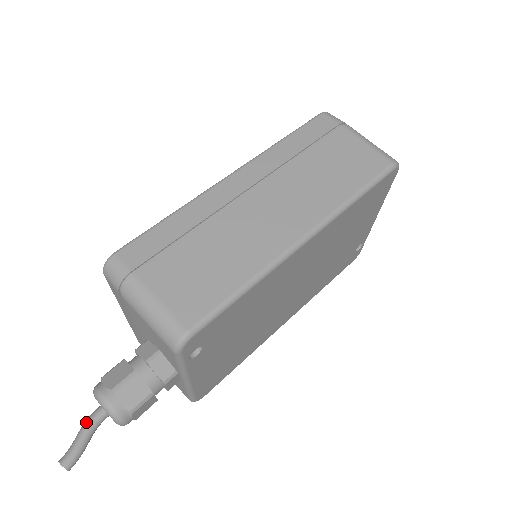
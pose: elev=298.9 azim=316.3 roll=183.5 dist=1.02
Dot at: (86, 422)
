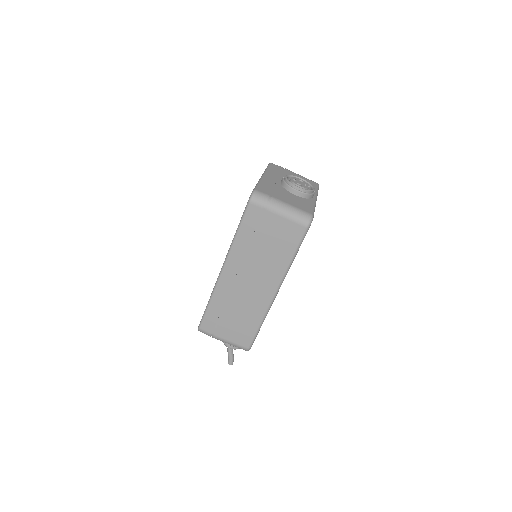
Dot at: (228, 351)
